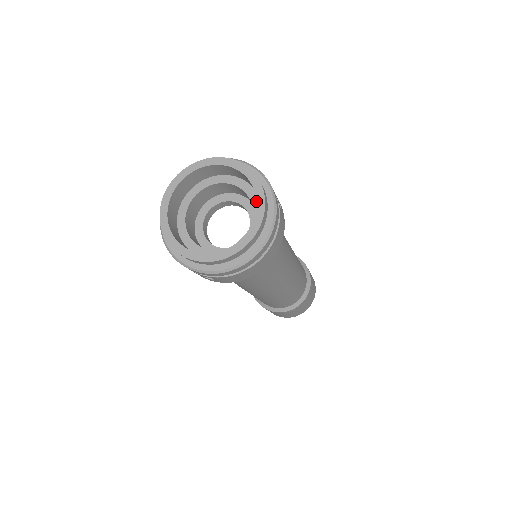
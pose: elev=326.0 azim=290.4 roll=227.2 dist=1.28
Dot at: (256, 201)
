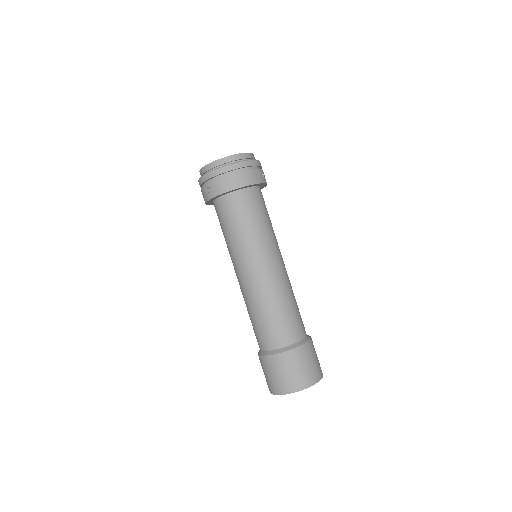
Dot at: occluded
